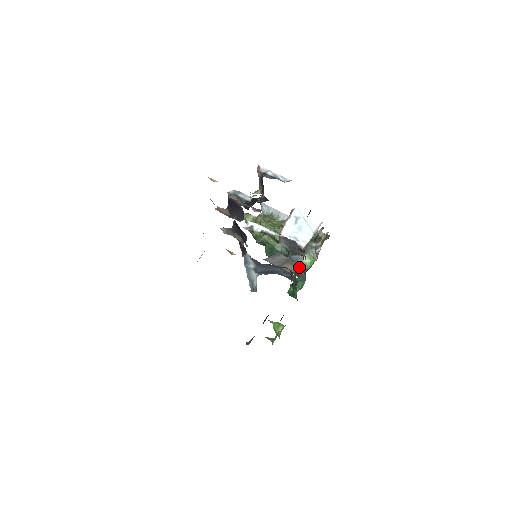
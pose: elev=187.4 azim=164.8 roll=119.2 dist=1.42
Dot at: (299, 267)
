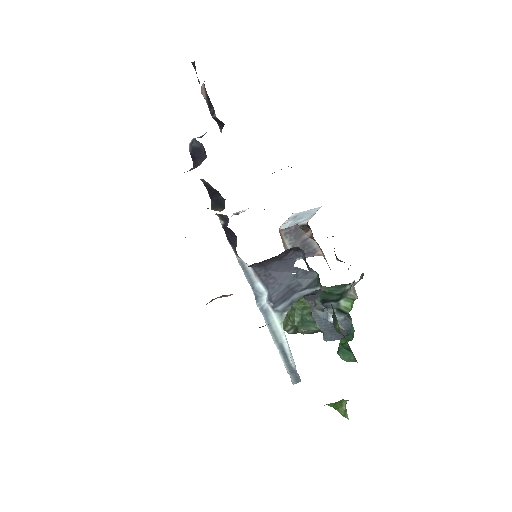
Dot at: occluded
